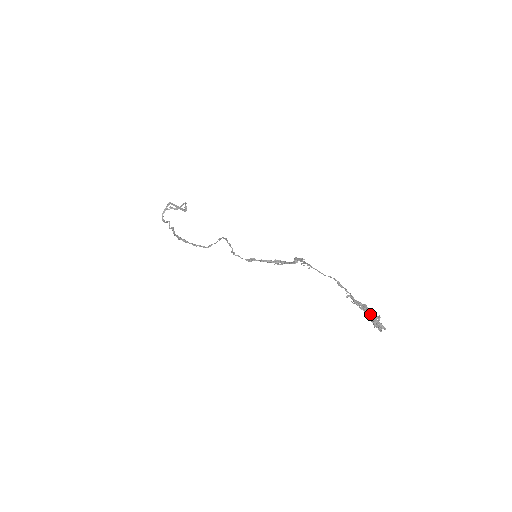
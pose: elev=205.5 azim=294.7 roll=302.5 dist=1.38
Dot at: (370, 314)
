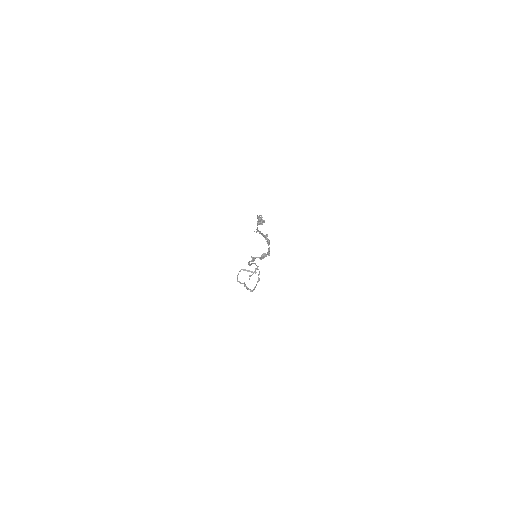
Dot at: (258, 219)
